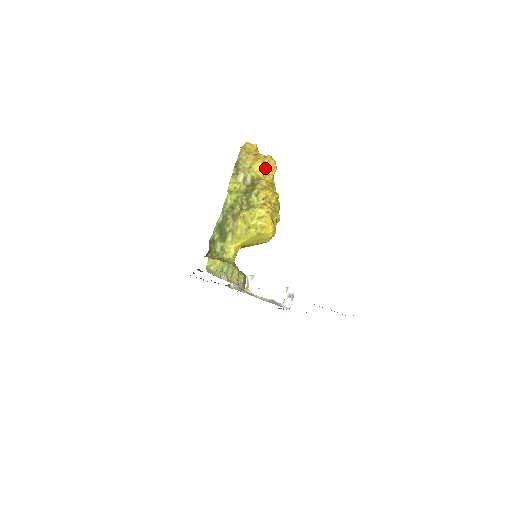
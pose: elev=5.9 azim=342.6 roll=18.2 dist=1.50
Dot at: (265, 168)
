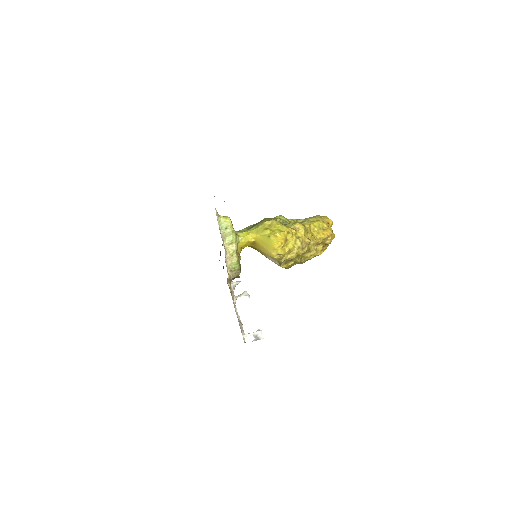
Dot at: (320, 228)
